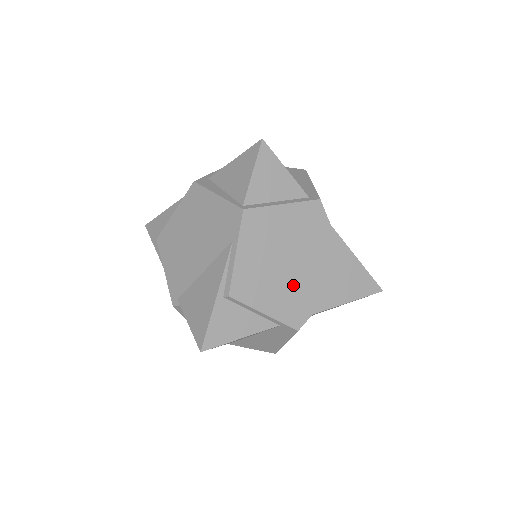
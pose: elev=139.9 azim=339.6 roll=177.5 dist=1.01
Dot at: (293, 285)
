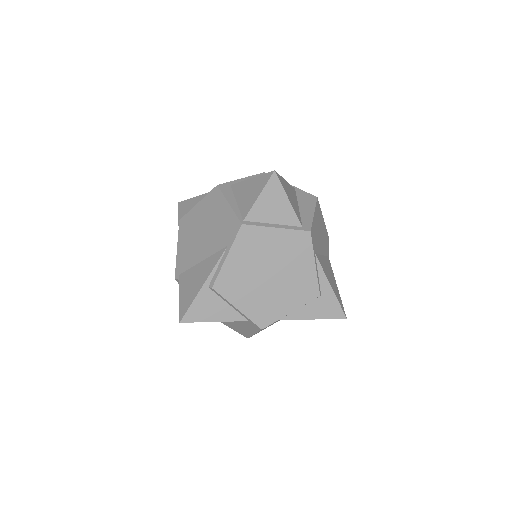
Dot at: (267, 293)
